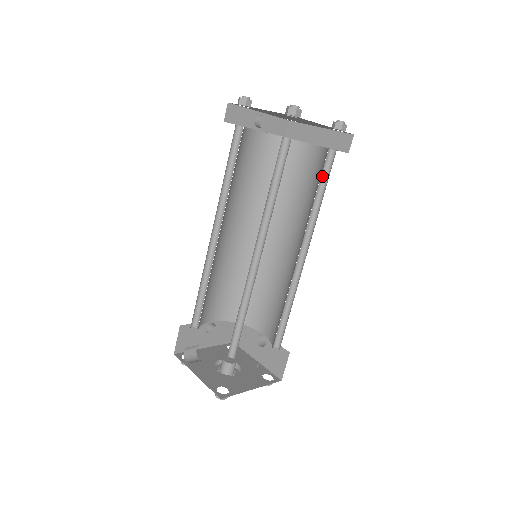
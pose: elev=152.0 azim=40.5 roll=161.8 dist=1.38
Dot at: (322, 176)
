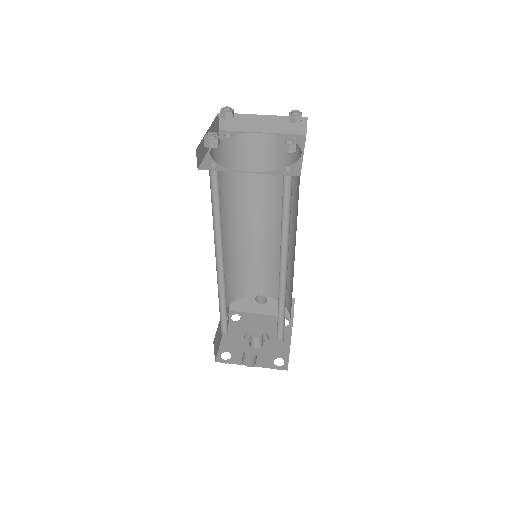
Dot at: (289, 164)
